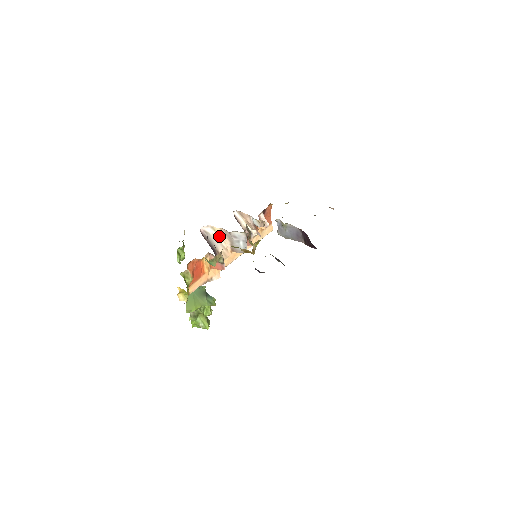
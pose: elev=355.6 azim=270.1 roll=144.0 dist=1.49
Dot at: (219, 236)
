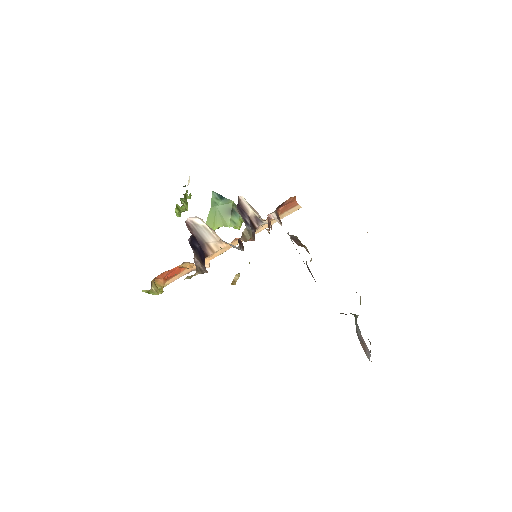
Dot at: (211, 229)
